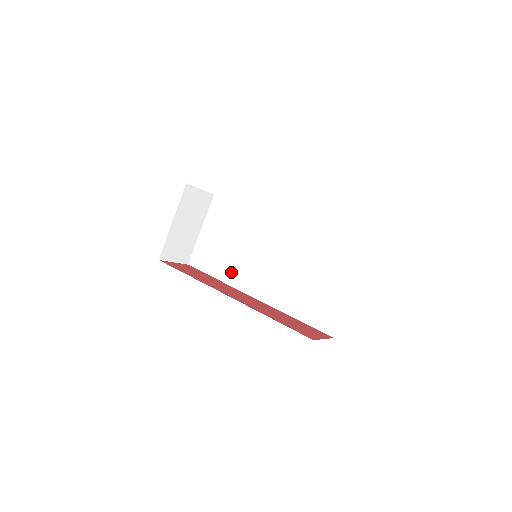
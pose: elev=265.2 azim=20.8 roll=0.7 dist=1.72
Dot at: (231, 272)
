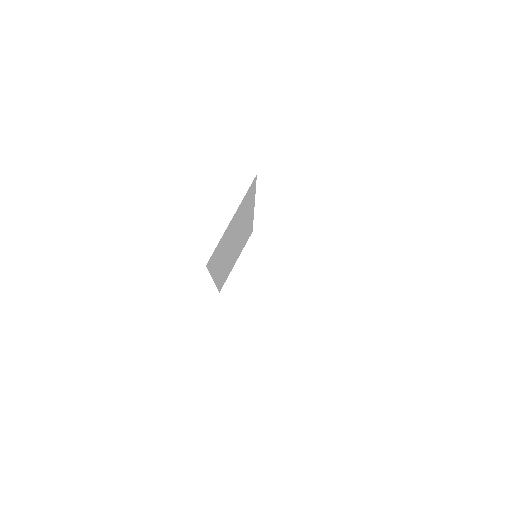
Dot at: occluded
